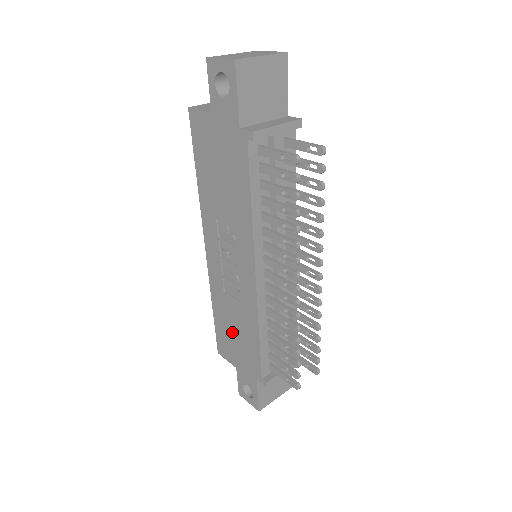
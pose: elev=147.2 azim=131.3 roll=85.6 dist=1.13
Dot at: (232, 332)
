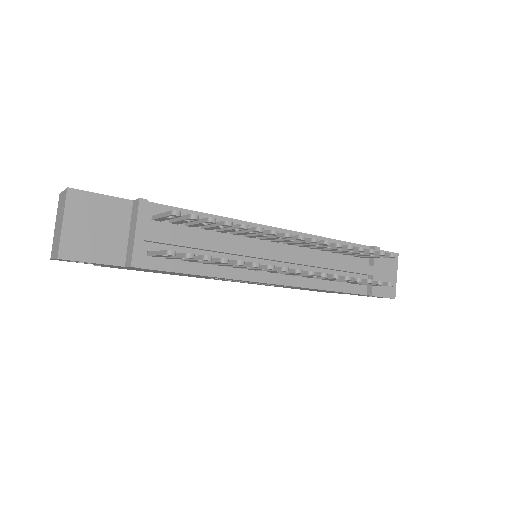
Dot at: occluded
